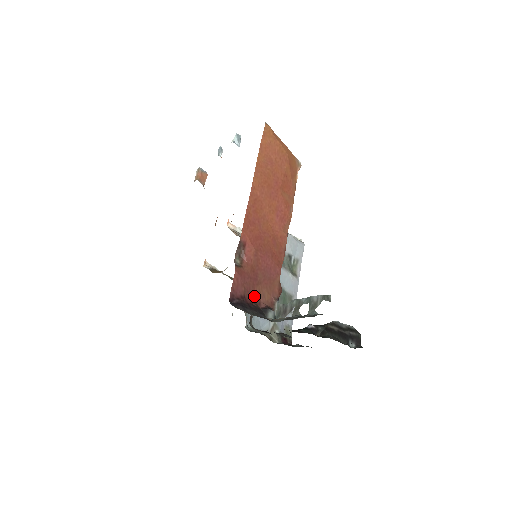
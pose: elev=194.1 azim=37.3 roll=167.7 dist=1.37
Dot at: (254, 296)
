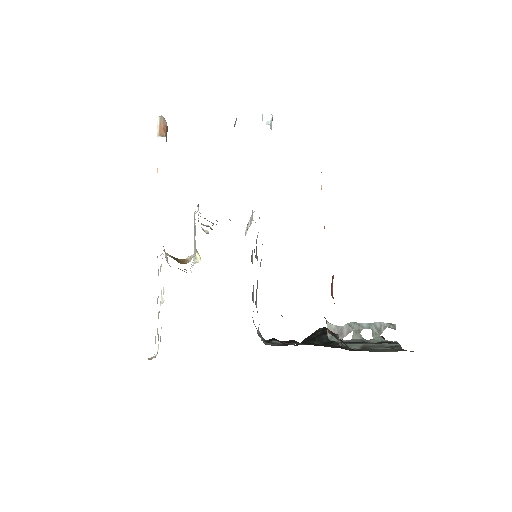
Dot at: occluded
